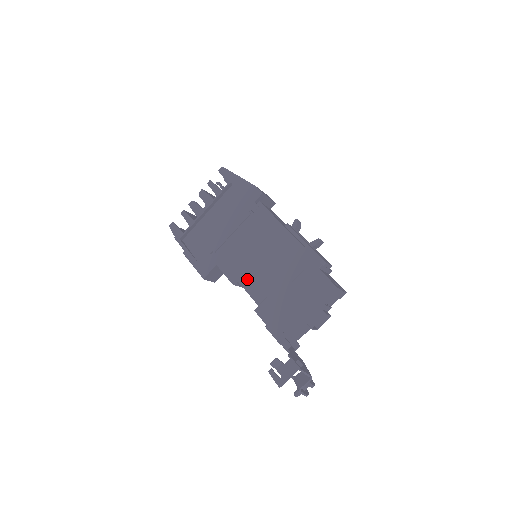
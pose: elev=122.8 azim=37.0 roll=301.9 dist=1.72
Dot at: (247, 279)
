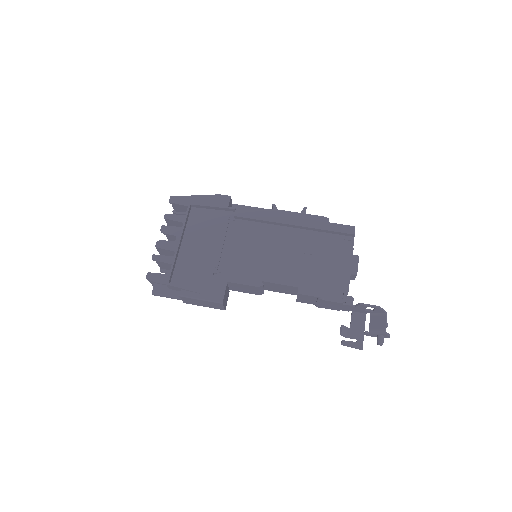
Dot at: (269, 273)
